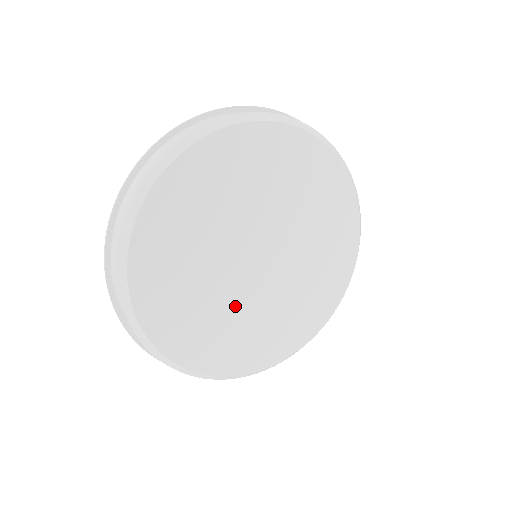
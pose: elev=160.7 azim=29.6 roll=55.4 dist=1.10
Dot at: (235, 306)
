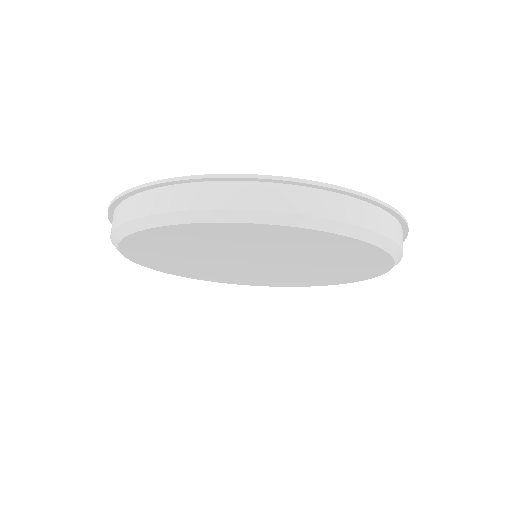
Dot at: (209, 266)
